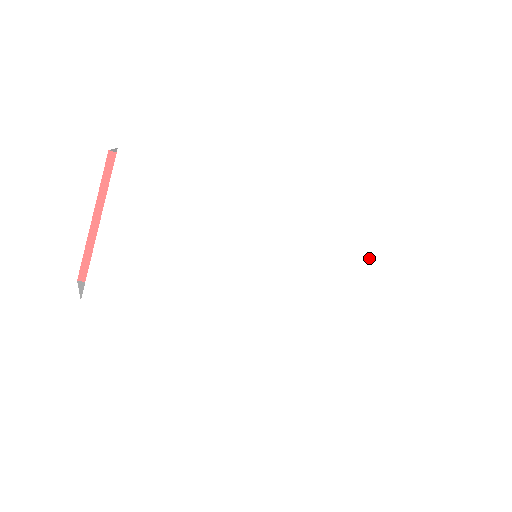
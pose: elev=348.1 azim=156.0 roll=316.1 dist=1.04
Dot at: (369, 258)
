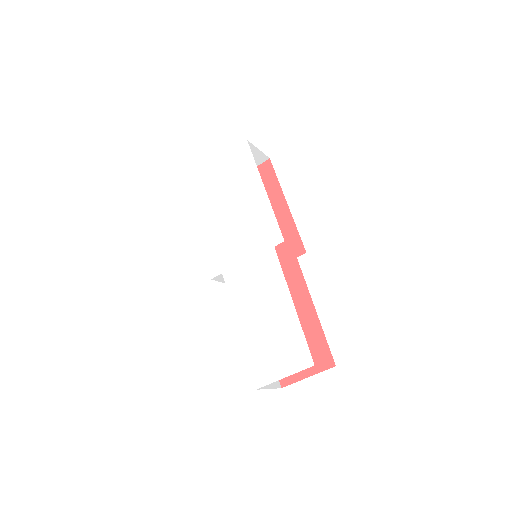
Dot at: (286, 318)
